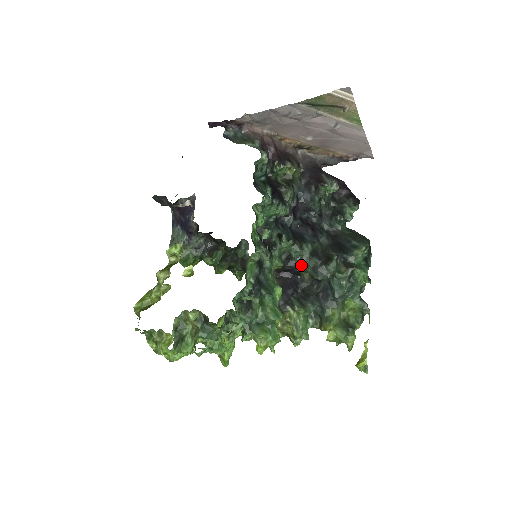
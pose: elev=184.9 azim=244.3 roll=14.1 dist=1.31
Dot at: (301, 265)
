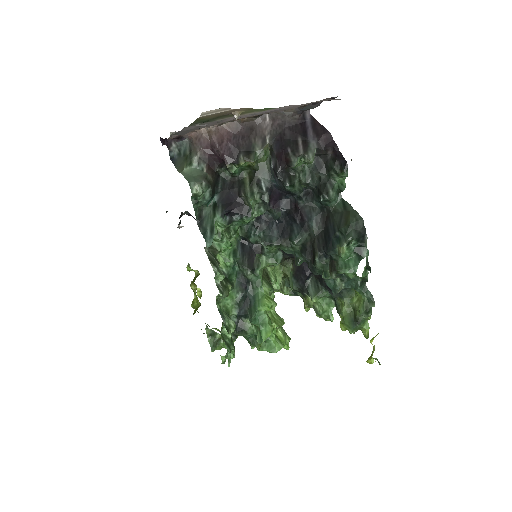
Dot at: (296, 261)
